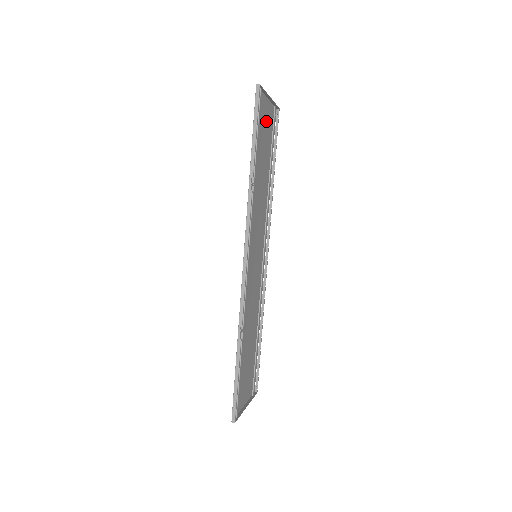
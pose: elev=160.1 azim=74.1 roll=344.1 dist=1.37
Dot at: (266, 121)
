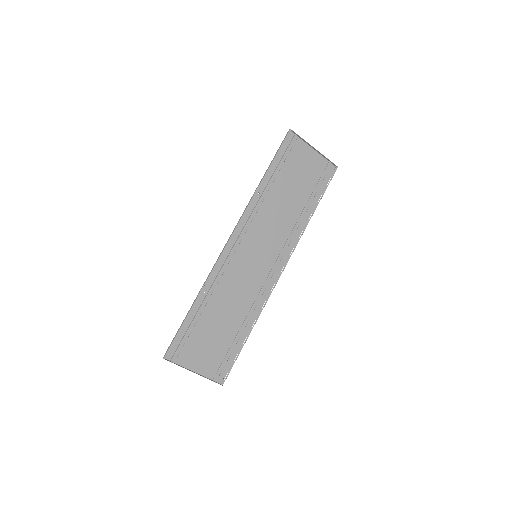
Dot at: (306, 164)
